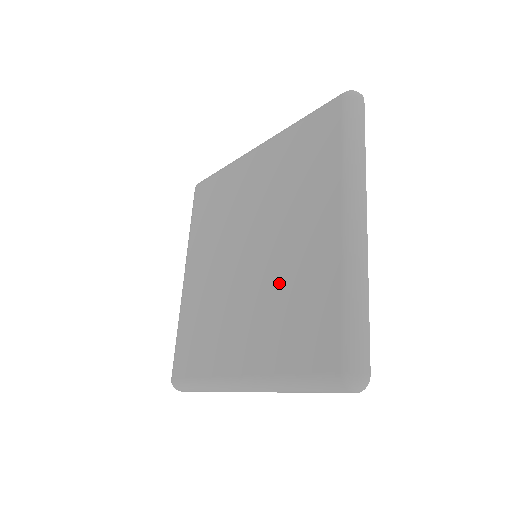
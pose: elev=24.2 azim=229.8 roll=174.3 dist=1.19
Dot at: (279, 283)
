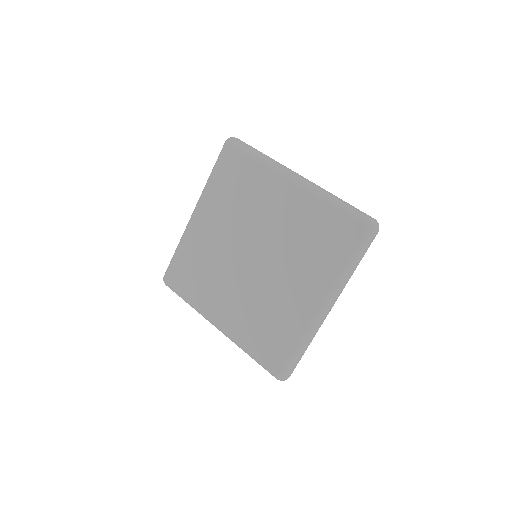
Dot at: (265, 300)
